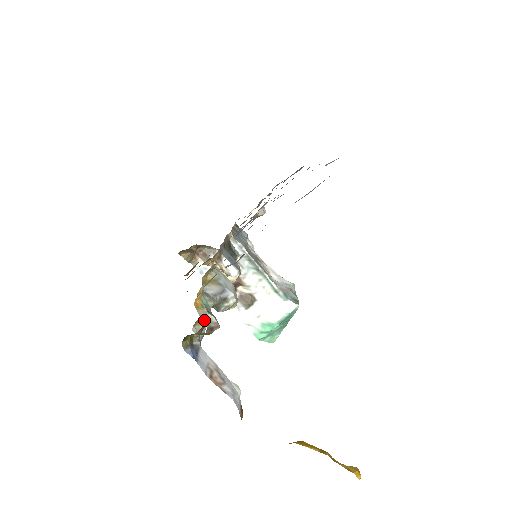
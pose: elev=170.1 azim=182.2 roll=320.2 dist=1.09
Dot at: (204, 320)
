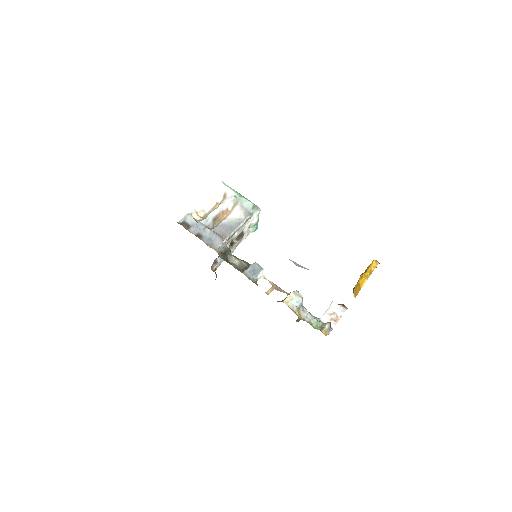
Dot at: (329, 331)
